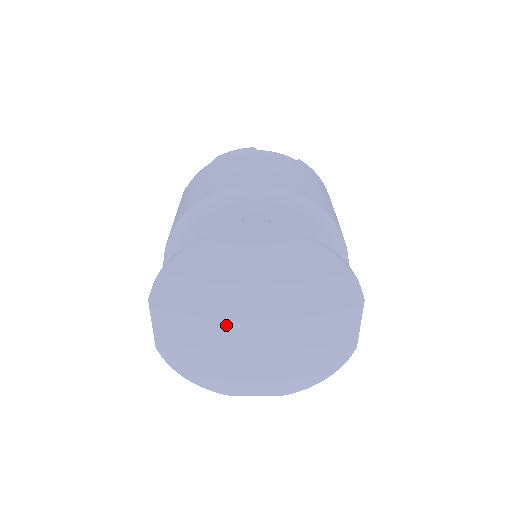
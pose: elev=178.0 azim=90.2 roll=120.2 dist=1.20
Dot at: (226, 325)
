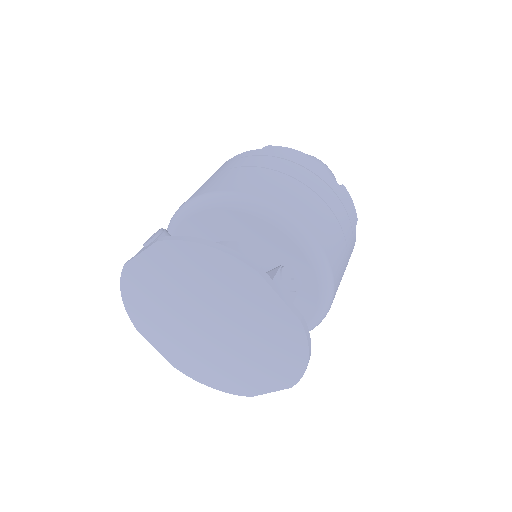
Dot at: (192, 334)
